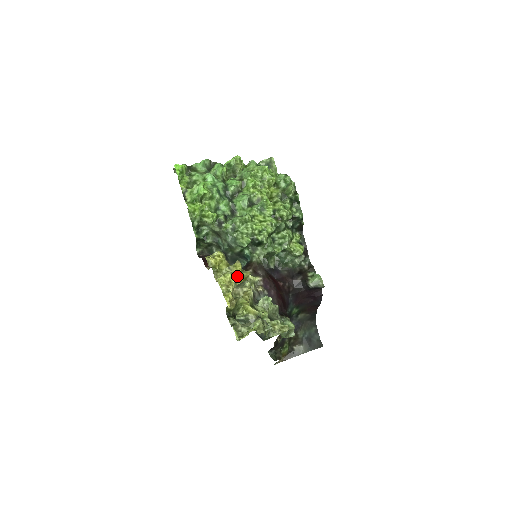
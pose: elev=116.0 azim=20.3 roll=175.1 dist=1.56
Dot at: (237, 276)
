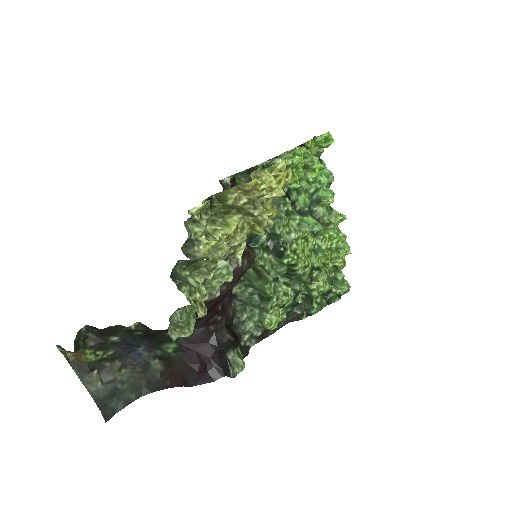
Dot at: (264, 210)
